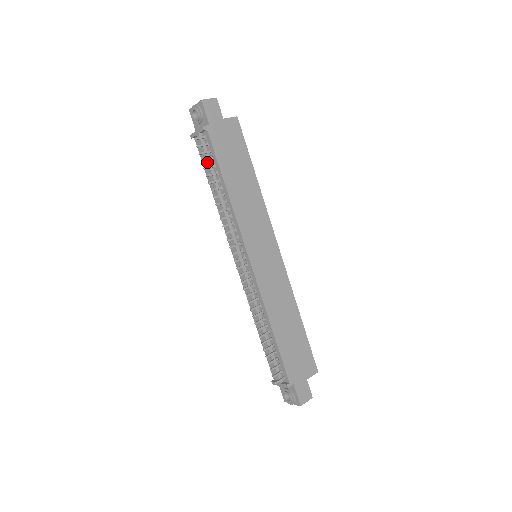
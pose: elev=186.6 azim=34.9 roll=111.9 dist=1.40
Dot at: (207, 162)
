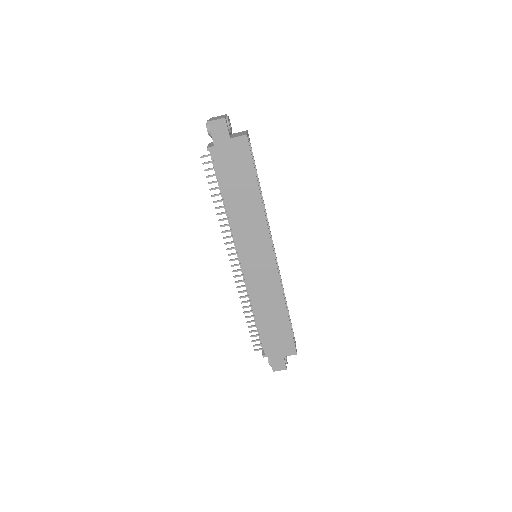
Dot at: (215, 175)
